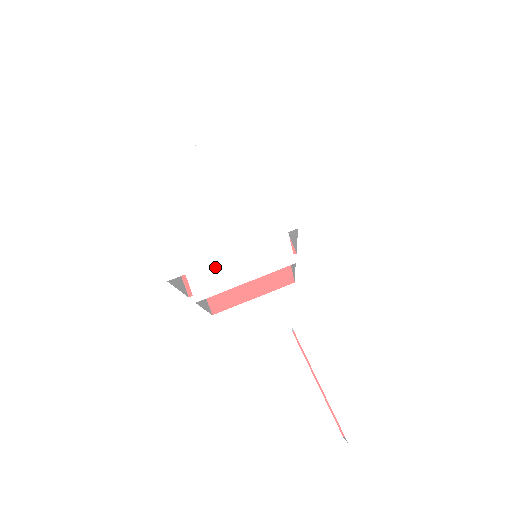
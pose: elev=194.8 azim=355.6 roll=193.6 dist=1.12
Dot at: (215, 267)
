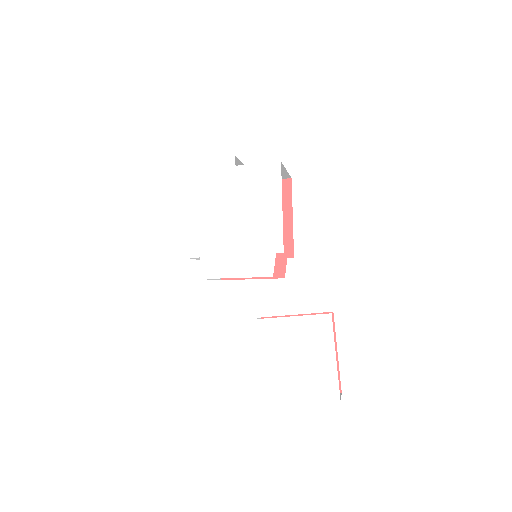
Dot at: (220, 260)
